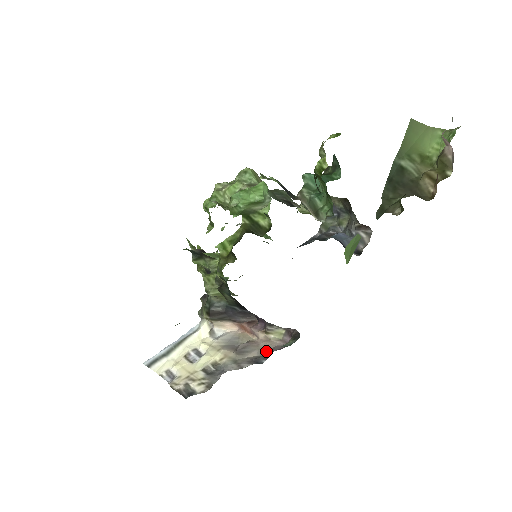
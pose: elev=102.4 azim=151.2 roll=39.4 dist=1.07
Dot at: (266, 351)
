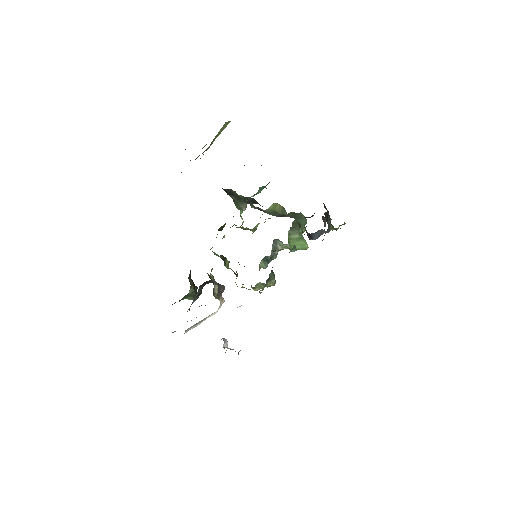
Dot at: occluded
